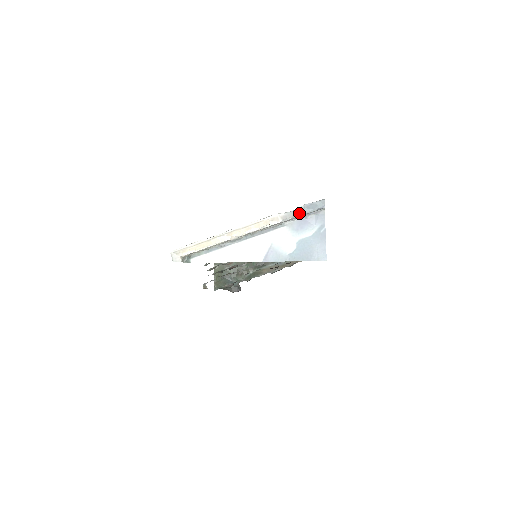
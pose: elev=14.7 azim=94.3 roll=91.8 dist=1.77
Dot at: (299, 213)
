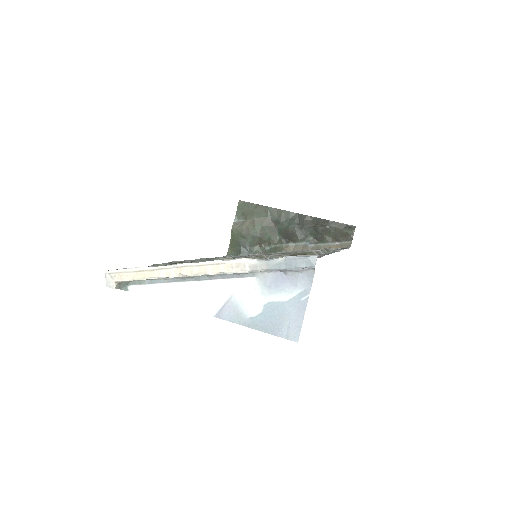
Dot at: (275, 267)
